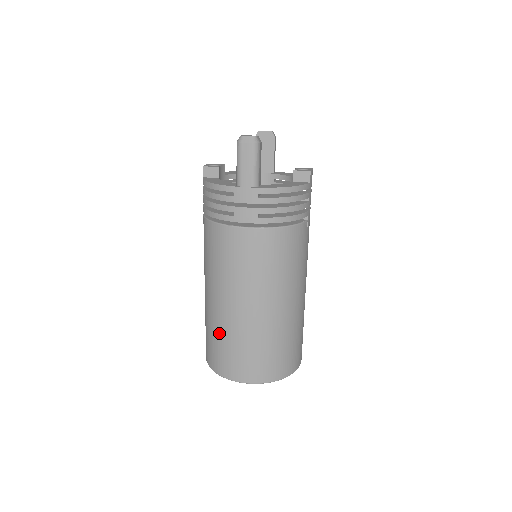
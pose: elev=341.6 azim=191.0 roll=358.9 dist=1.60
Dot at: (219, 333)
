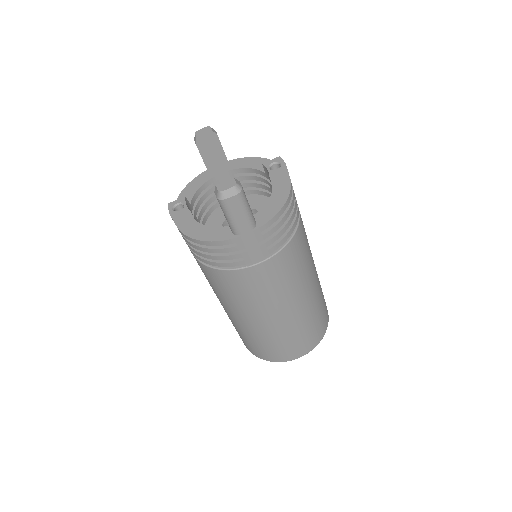
Dot at: (262, 339)
